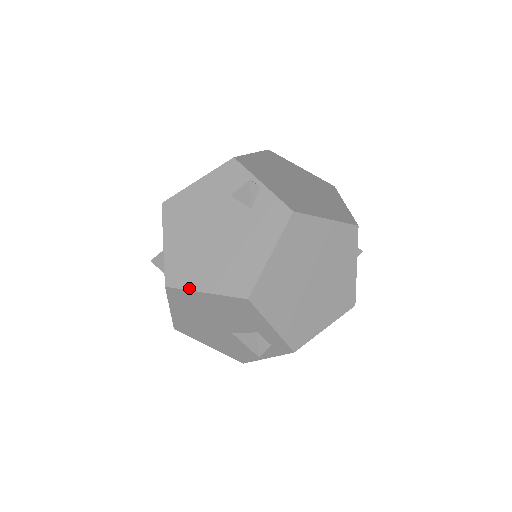
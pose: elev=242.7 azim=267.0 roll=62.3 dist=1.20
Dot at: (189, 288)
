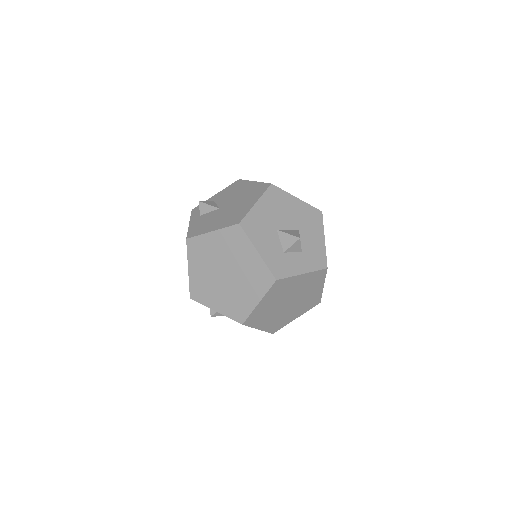
Dot at: occluded
